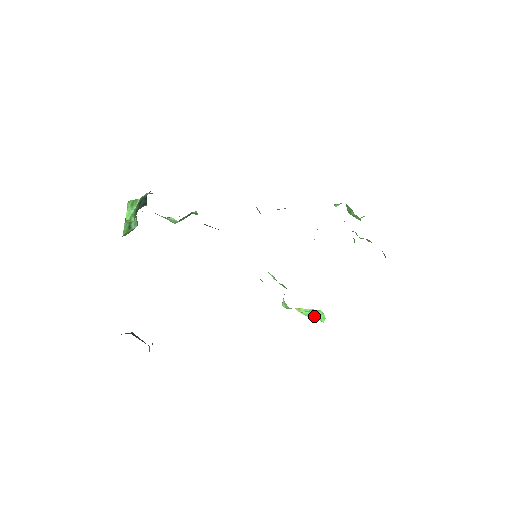
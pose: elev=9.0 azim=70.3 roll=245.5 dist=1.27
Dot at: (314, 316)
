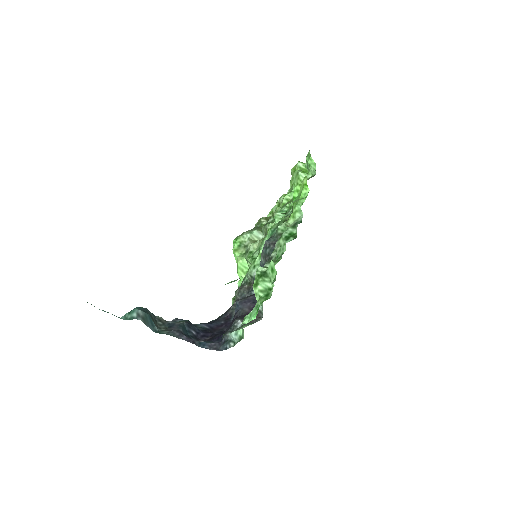
Dot at: occluded
